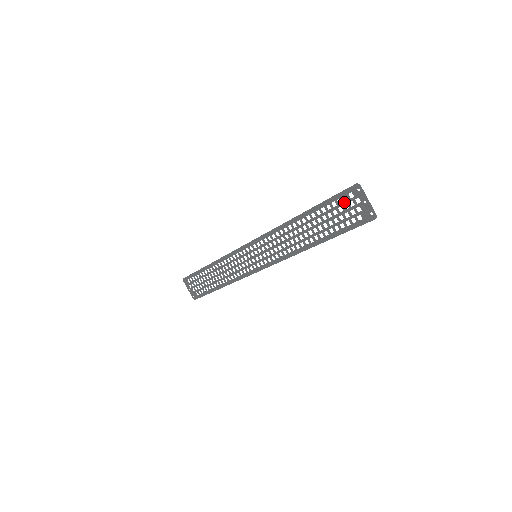
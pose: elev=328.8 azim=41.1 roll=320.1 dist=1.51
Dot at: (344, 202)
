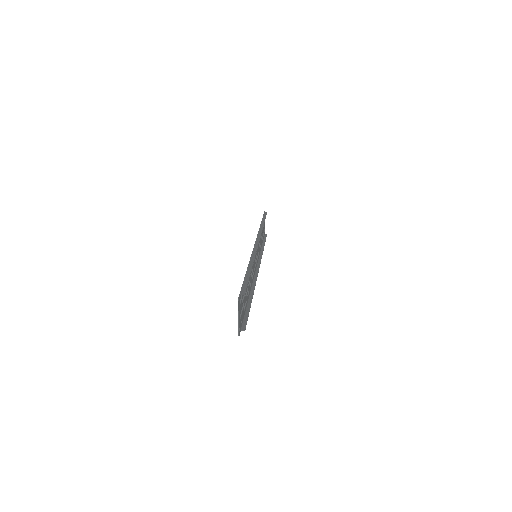
Dot at: (241, 299)
